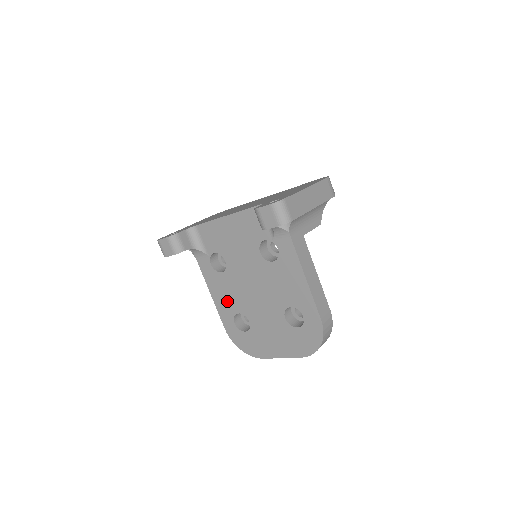
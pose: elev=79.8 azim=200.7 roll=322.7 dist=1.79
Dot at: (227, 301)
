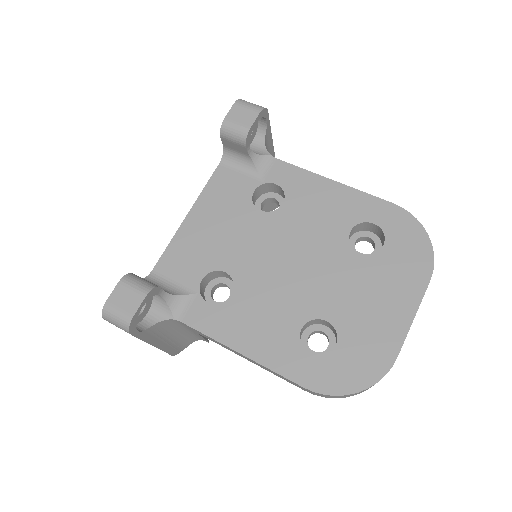
Dot at: (271, 330)
